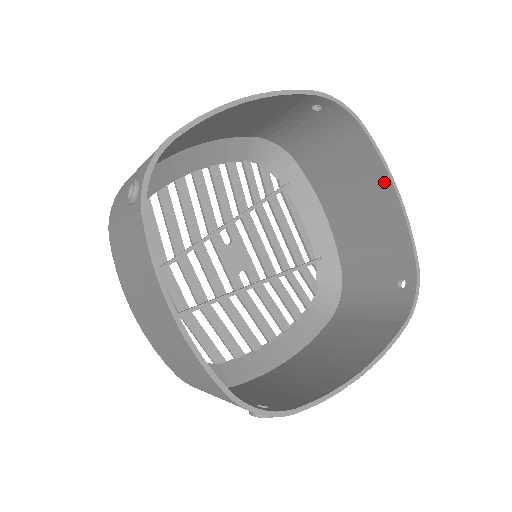
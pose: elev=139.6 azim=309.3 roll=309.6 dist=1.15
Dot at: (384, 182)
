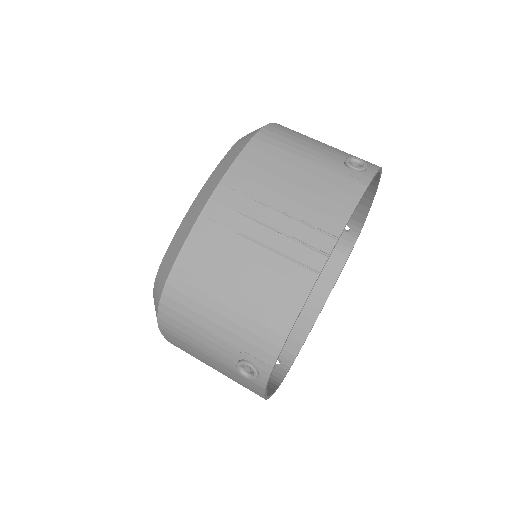
Dot at: (369, 186)
